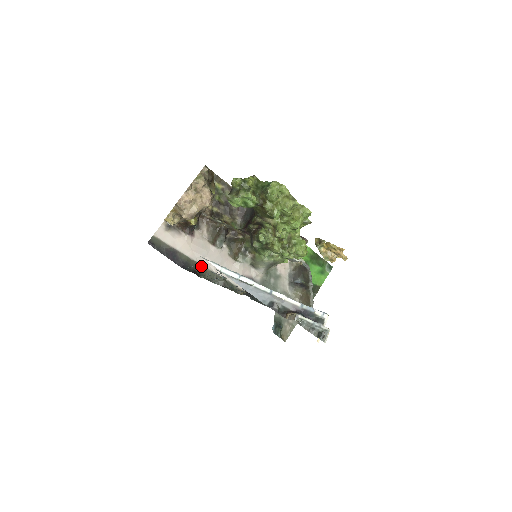
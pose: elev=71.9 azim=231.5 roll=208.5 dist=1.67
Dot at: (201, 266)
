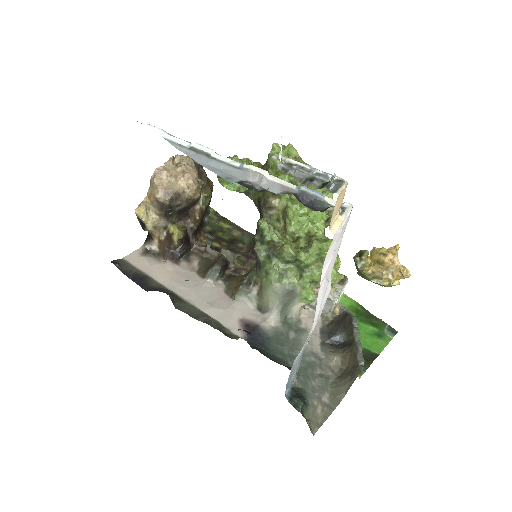
Dot at: (179, 298)
